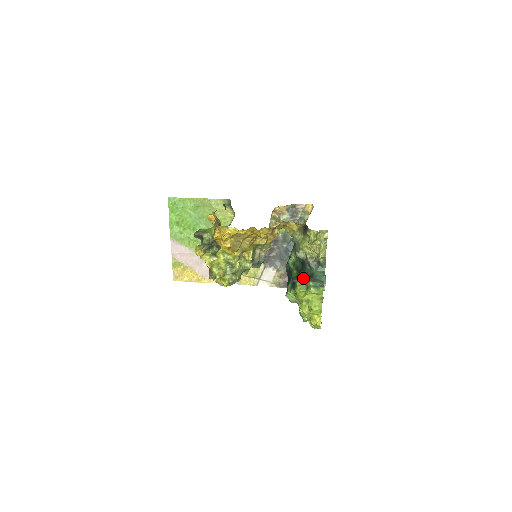
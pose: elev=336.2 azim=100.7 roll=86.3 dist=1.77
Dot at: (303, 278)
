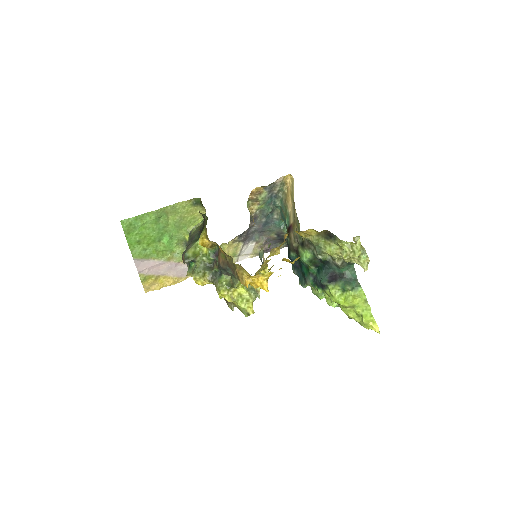
Dot at: (333, 280)
